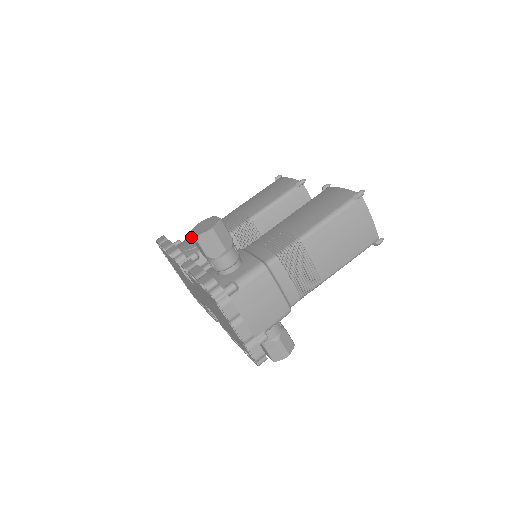
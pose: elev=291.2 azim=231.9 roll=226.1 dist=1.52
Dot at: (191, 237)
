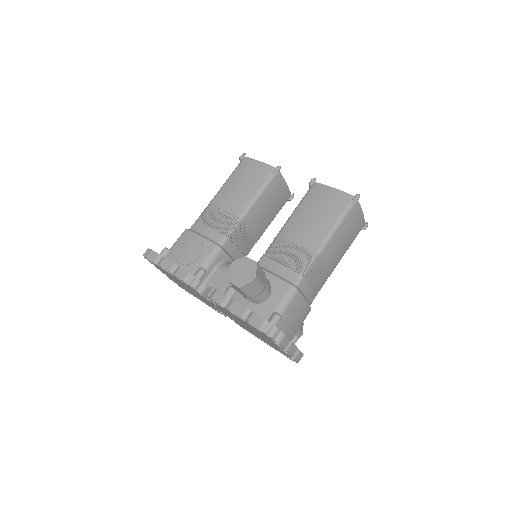
Dot at: occluded
